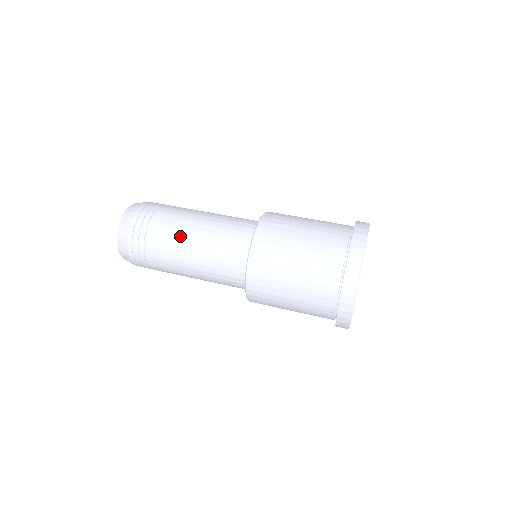
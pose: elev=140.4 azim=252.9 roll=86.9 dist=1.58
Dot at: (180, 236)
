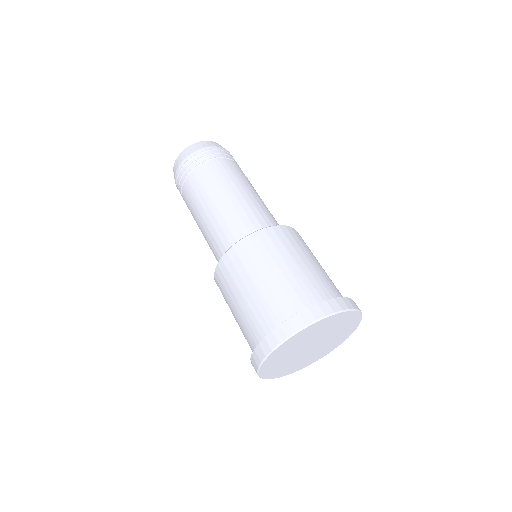
Dot at: (217, 186)
